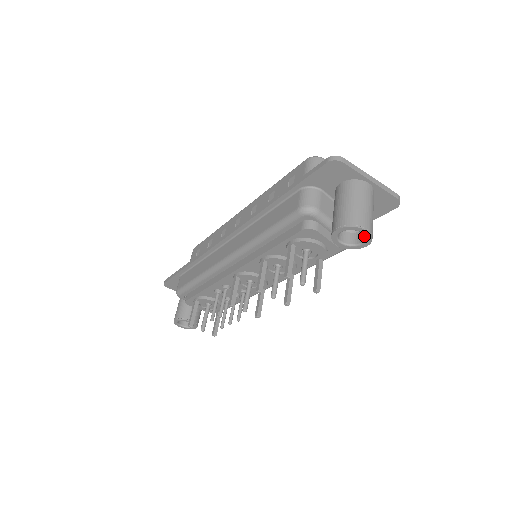
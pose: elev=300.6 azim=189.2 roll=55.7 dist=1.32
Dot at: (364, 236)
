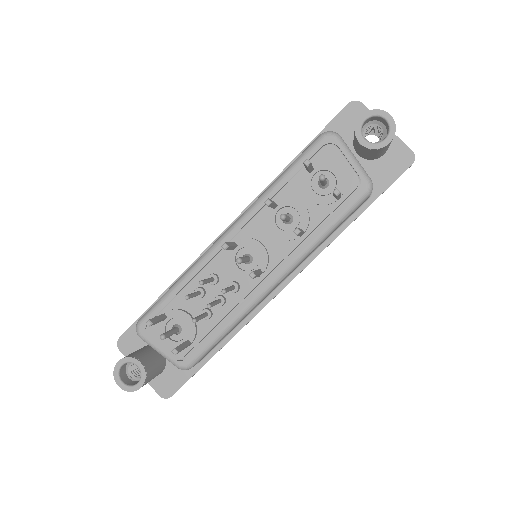
Dot at: (387, 134)
